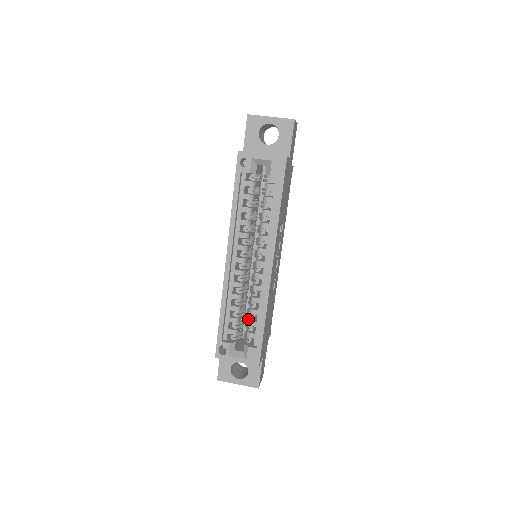
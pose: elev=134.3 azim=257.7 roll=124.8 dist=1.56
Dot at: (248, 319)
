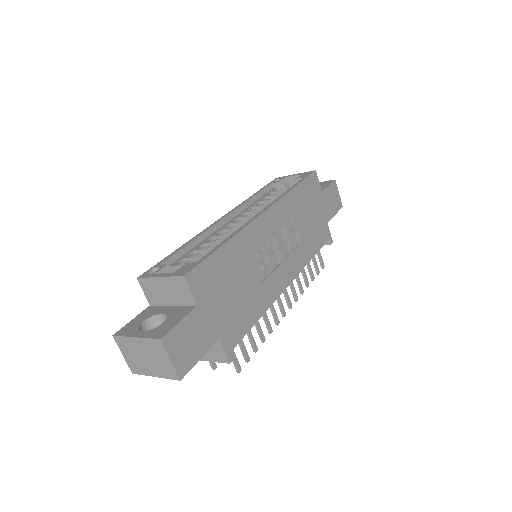
Dot at: occluded
